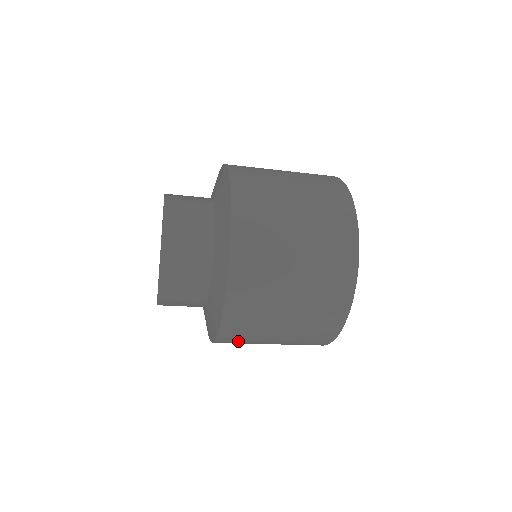
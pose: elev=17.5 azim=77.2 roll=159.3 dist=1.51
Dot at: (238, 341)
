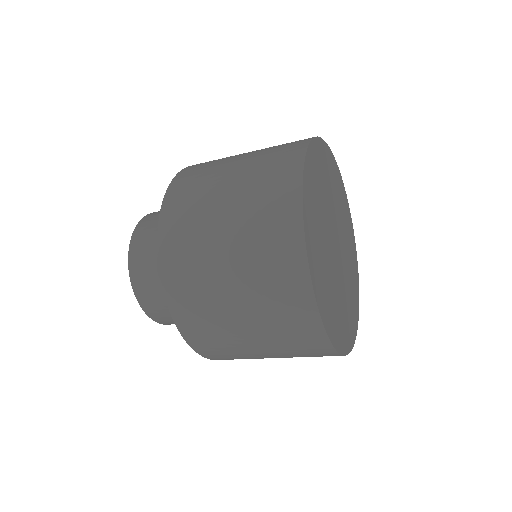
Dot at: occluded
